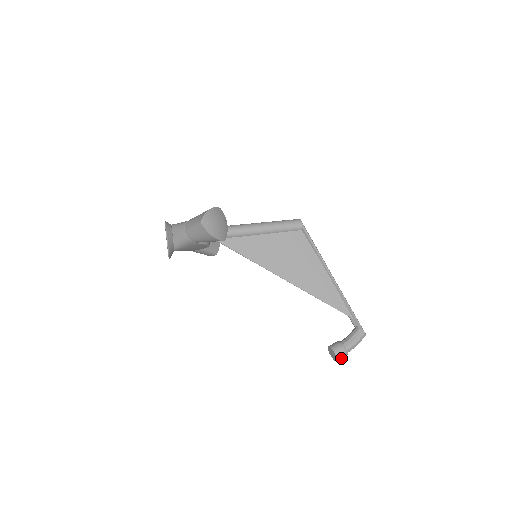
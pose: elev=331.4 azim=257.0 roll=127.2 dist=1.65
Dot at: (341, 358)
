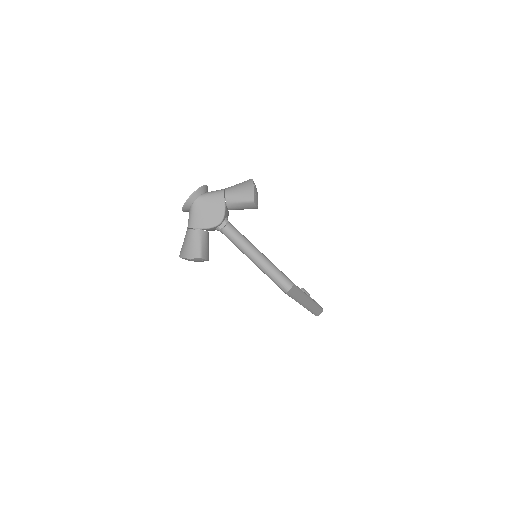
Dot at: occluded
